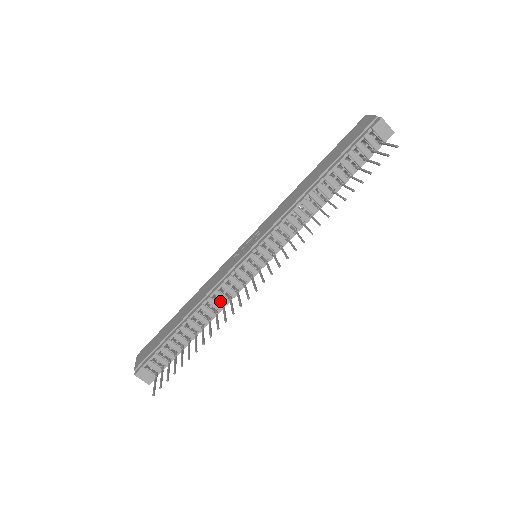
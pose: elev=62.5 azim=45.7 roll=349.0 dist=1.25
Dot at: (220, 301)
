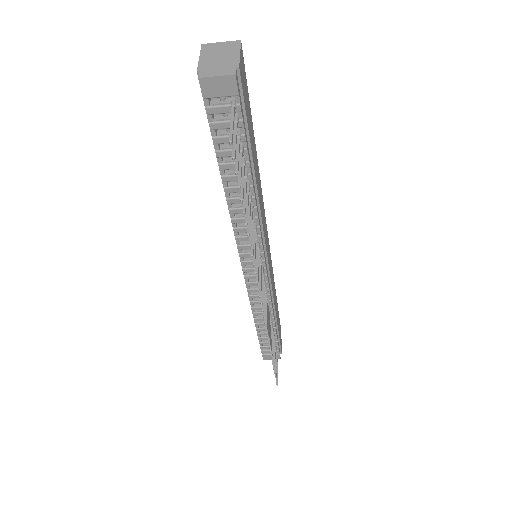
Dot at: occluded
